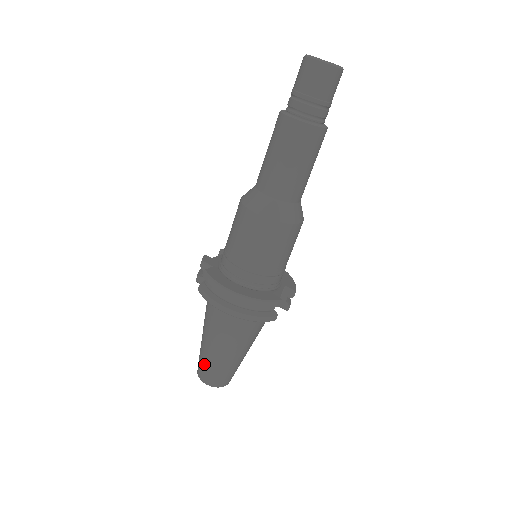
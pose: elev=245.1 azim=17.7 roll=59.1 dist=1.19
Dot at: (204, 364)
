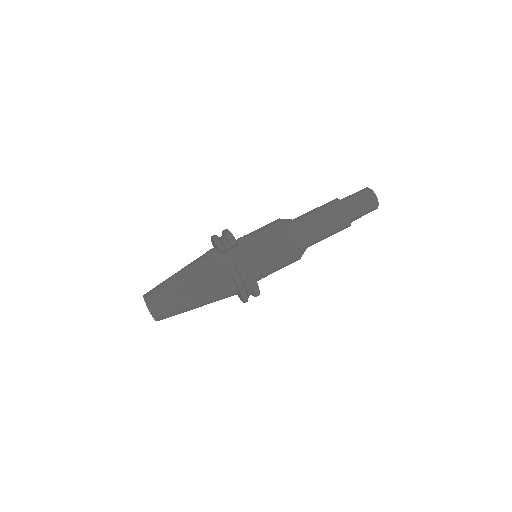
Dot at: occluded
